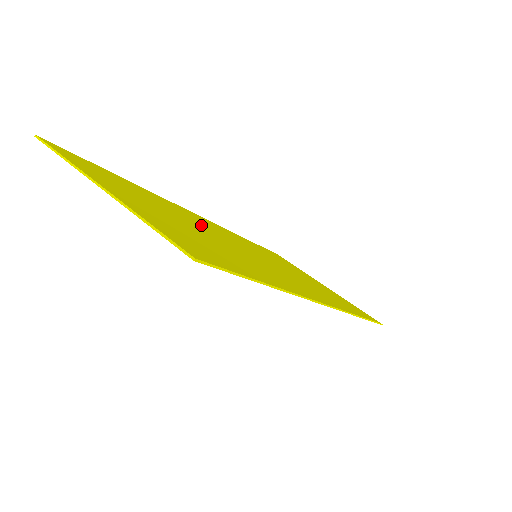
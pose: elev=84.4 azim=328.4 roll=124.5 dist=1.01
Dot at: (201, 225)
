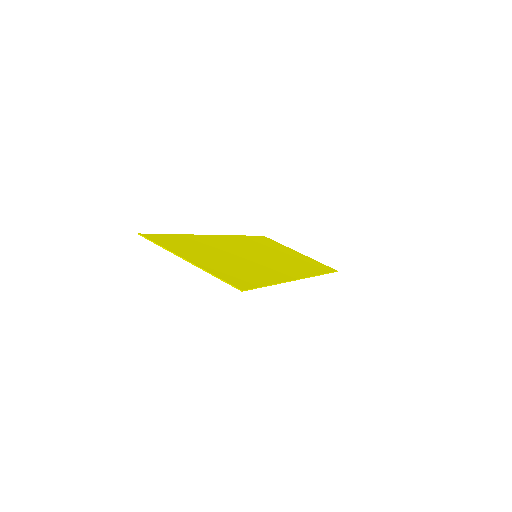
Dot at: (224, 250)
